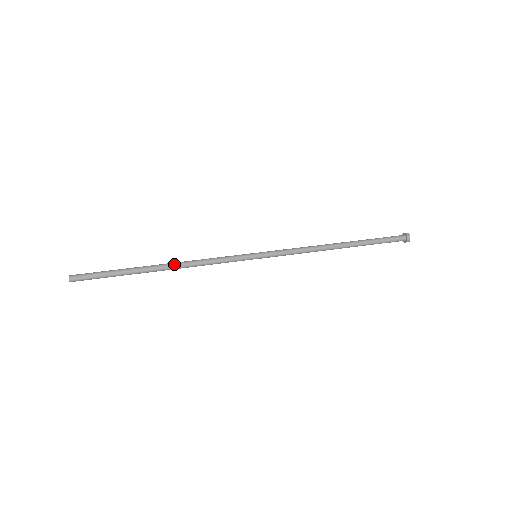
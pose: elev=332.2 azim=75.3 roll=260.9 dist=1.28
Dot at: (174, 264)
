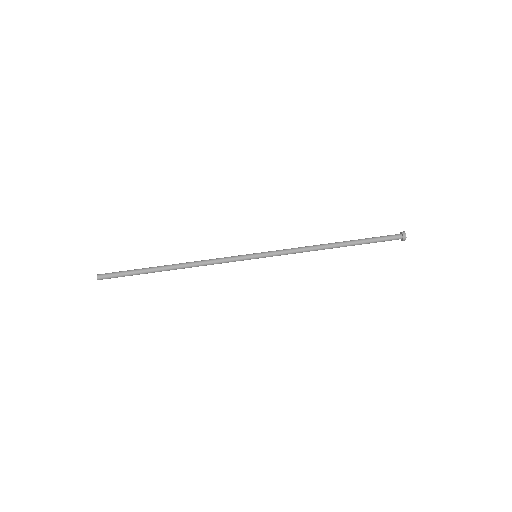
Dot at: (184, 268)
